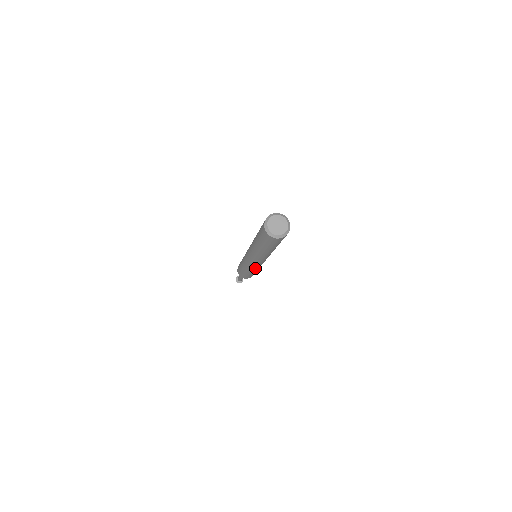
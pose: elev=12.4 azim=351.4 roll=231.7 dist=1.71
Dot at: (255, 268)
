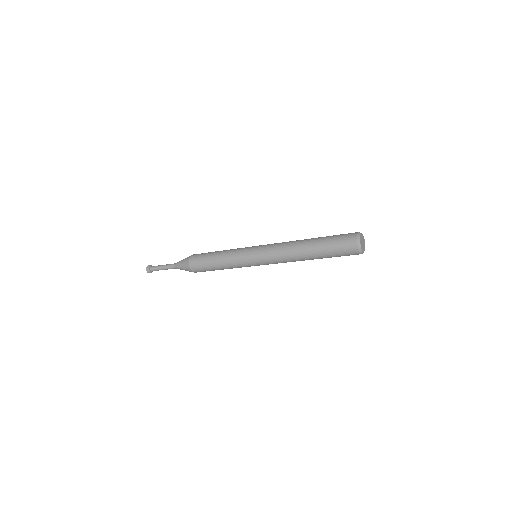
Dot at: (243, 266)
